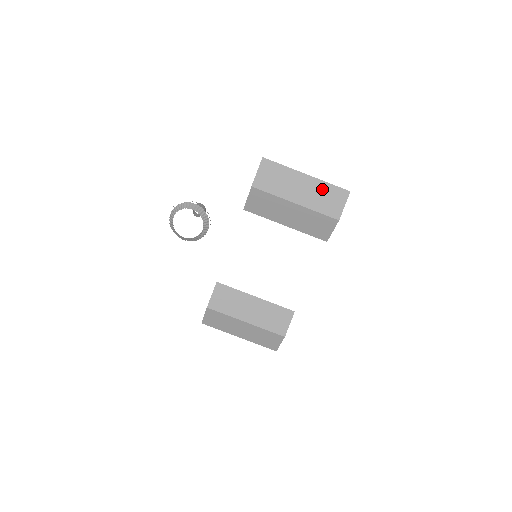
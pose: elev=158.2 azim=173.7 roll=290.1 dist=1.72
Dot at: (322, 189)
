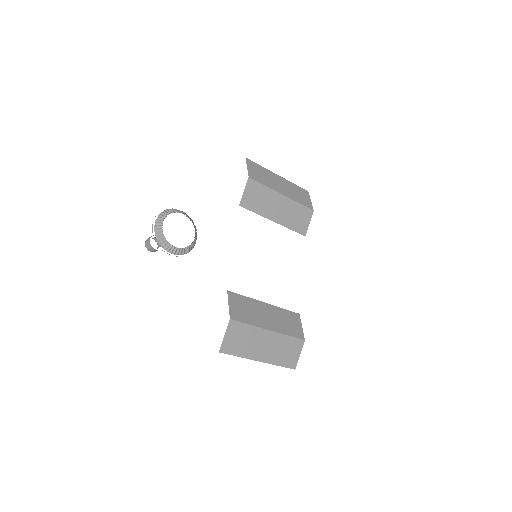
Dot at: (293, 187)
